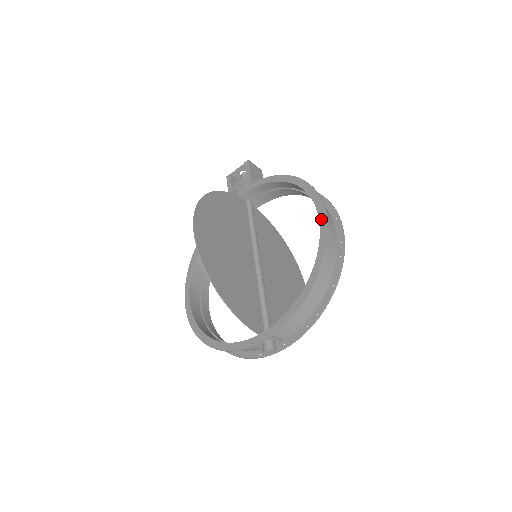
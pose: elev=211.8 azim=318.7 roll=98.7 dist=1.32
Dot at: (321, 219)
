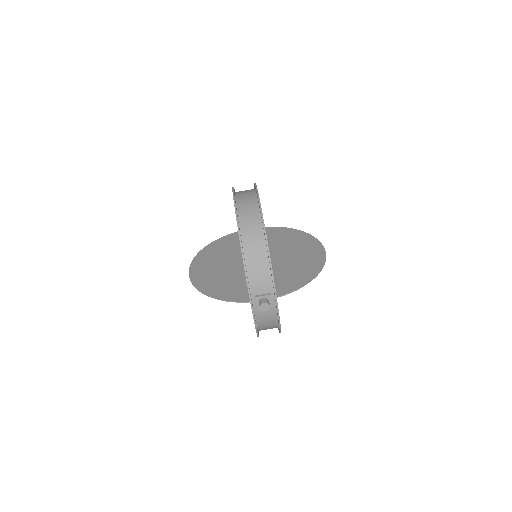
Dot at: occluded
